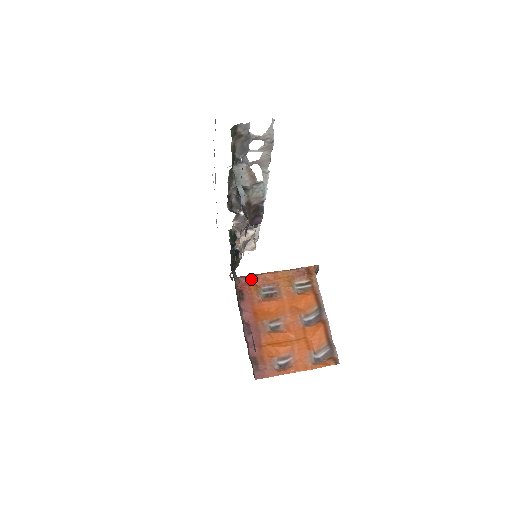
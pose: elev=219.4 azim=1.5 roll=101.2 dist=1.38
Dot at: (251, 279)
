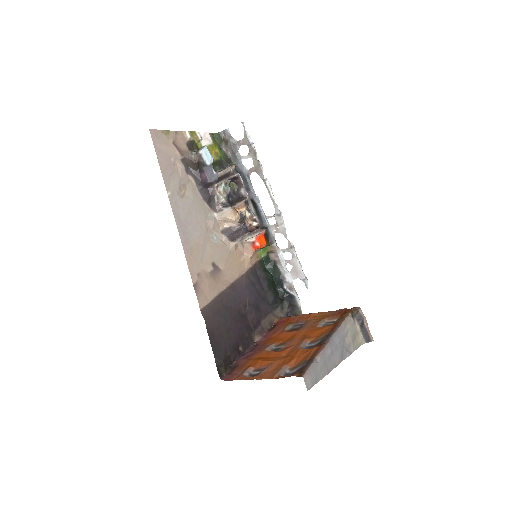
Dot at: (290, 318)
